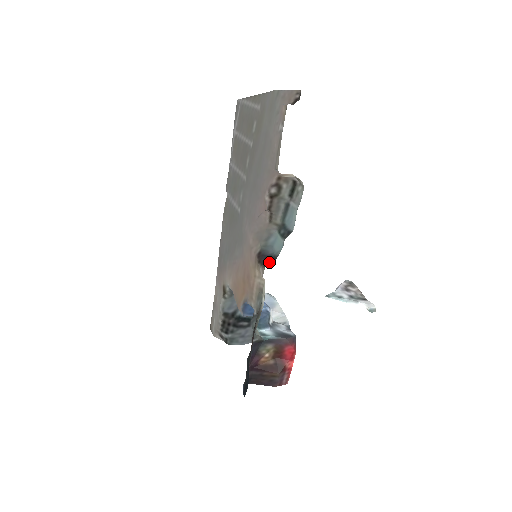
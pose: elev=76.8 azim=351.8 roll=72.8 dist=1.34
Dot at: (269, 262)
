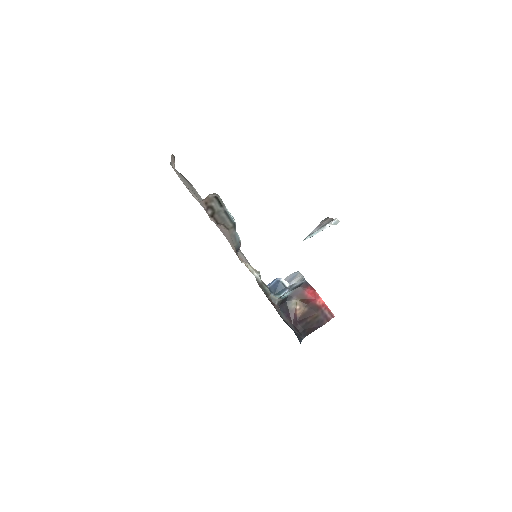
Dot at: (238, 251)
